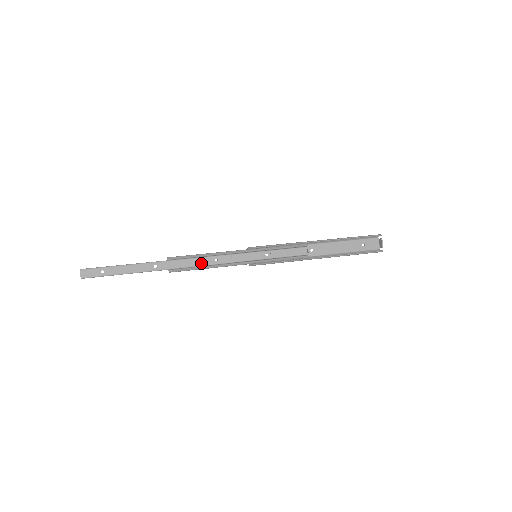
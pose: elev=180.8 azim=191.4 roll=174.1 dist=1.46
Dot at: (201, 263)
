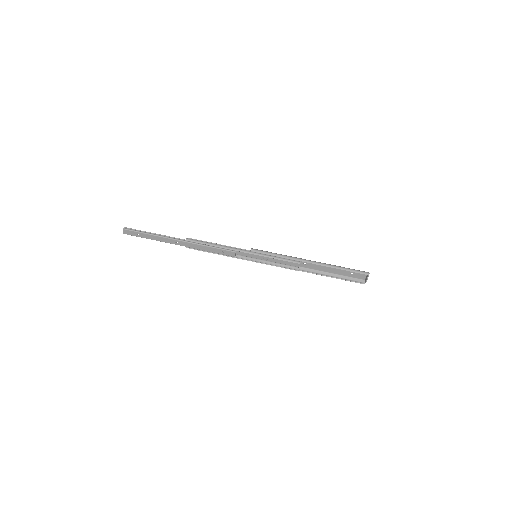
Dot at: (211, 250)
